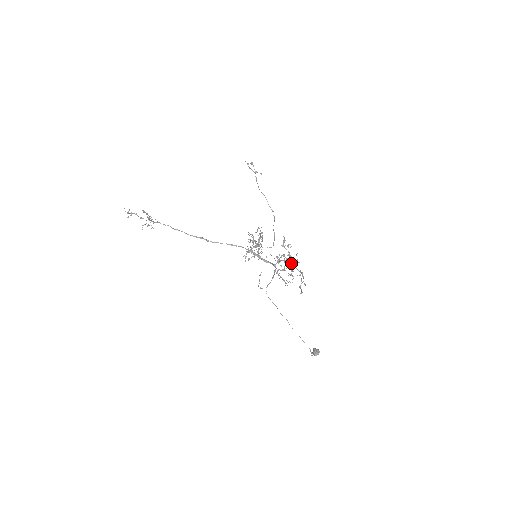
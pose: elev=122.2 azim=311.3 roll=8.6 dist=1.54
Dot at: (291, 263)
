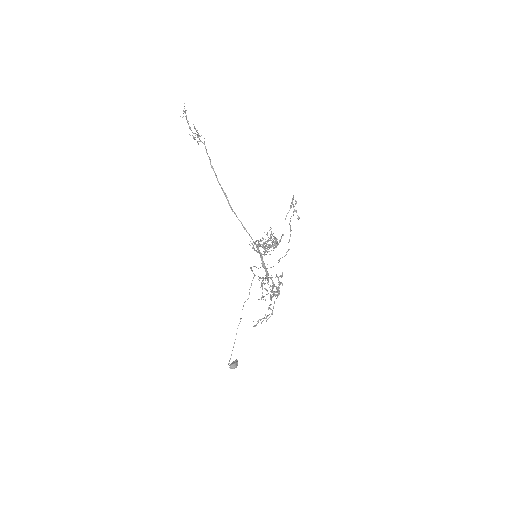
Dot at: (274, 294)
